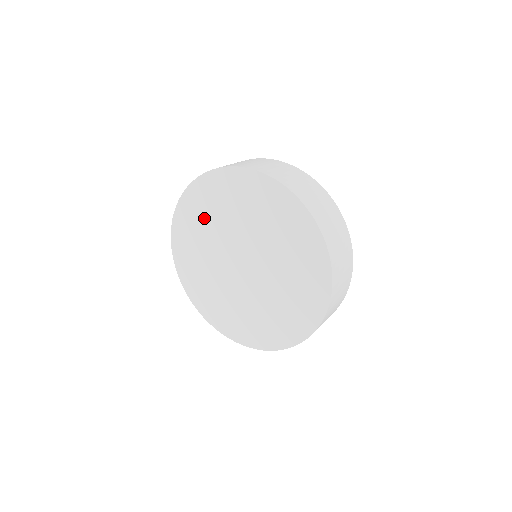
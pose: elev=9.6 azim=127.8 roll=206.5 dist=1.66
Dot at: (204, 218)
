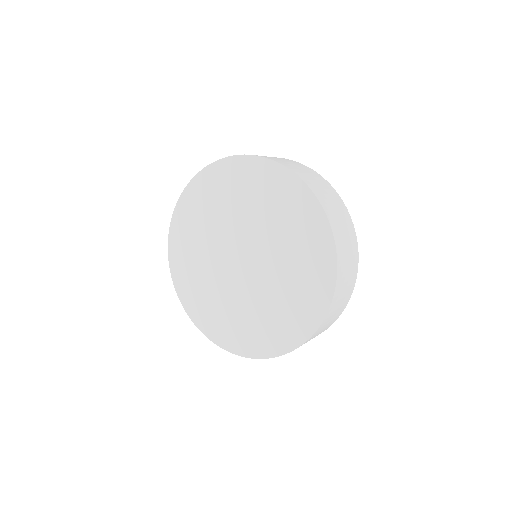
Dot at: (198, 225)
